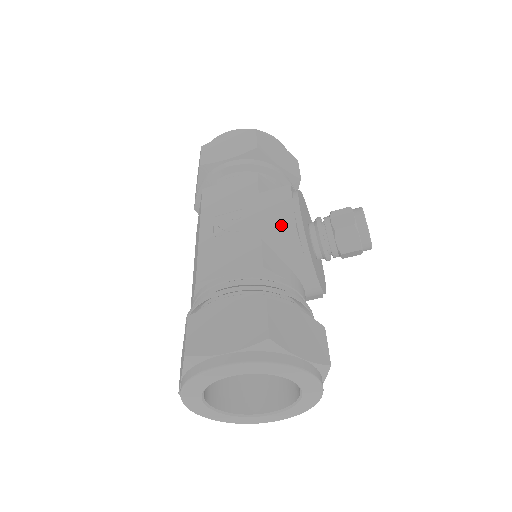
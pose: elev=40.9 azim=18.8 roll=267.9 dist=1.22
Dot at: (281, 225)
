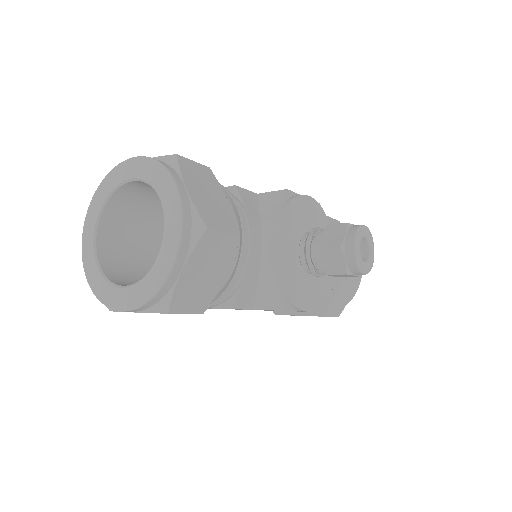
Dot at: occluded
